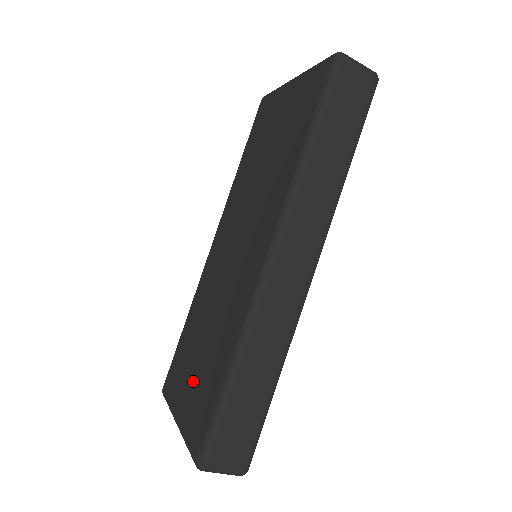
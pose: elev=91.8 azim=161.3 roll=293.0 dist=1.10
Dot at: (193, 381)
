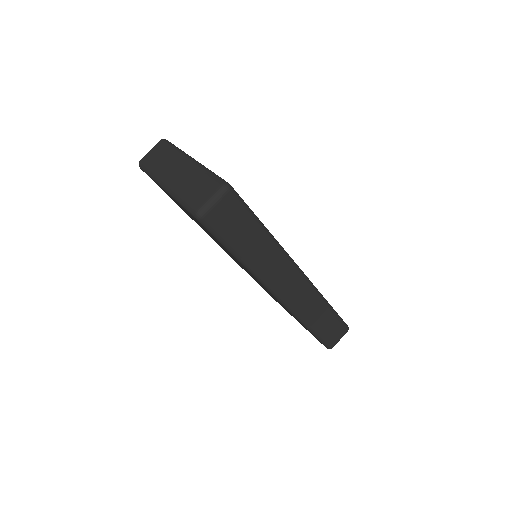
Dot at: occluded
